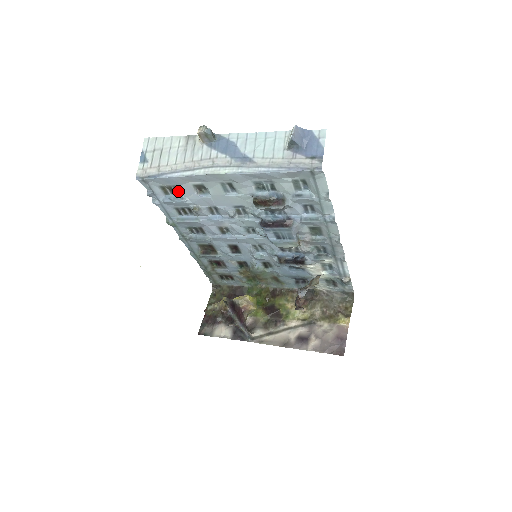
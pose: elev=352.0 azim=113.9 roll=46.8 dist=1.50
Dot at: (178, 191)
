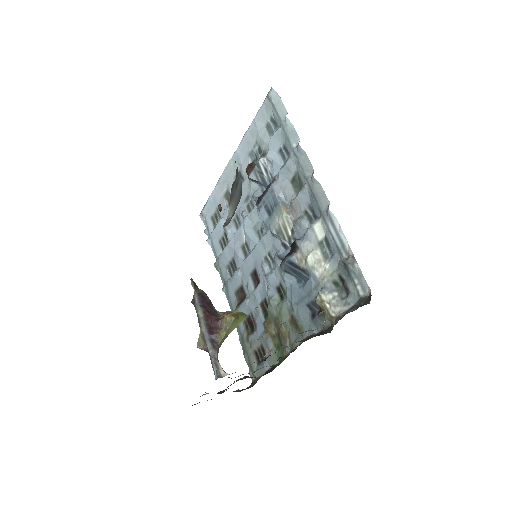
Dot at: (220, 216)
